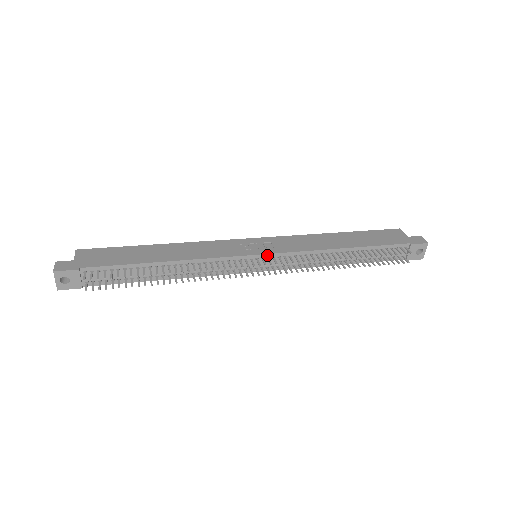
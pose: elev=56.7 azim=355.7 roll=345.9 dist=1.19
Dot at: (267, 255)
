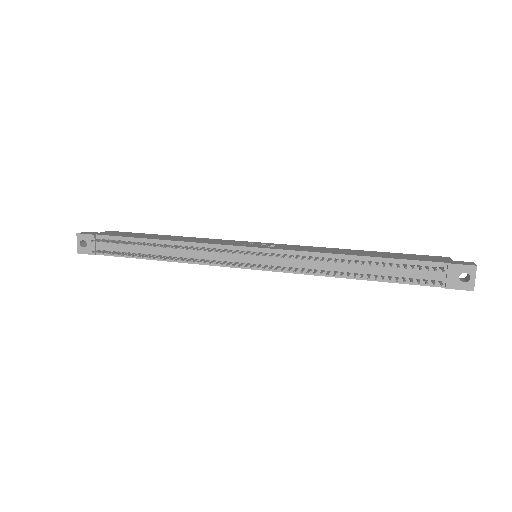
Dot at: (260, 249)
